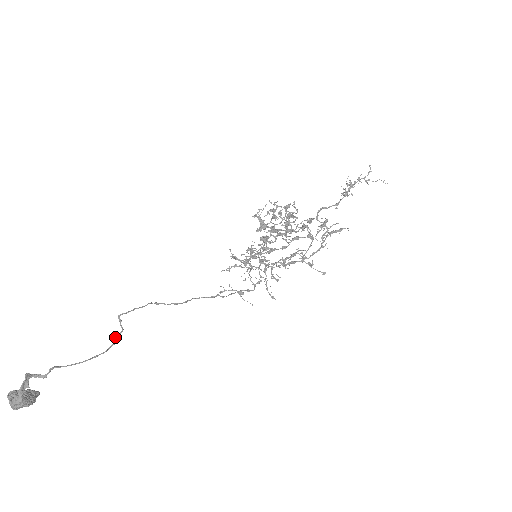
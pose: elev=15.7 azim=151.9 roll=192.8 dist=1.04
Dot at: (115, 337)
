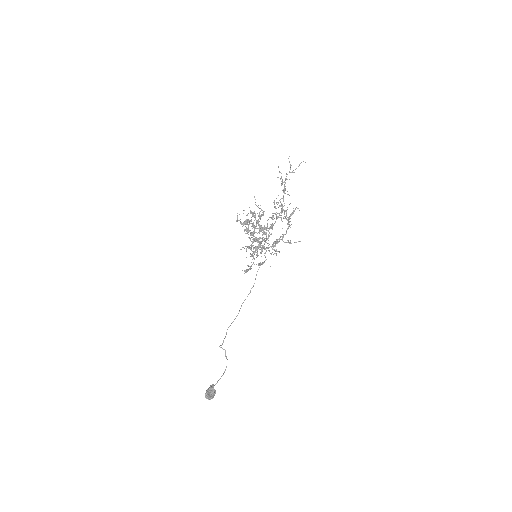
Dot at: (225, 356)
